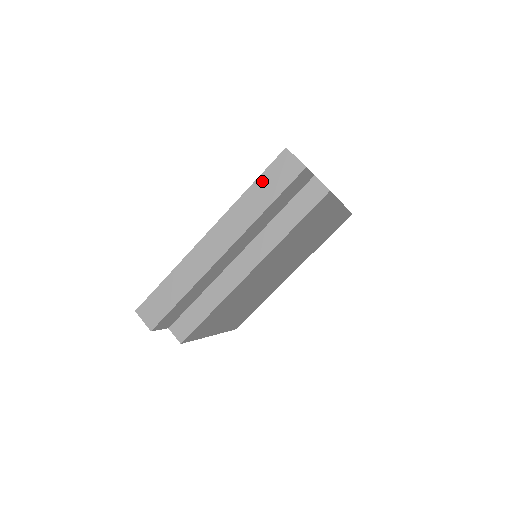
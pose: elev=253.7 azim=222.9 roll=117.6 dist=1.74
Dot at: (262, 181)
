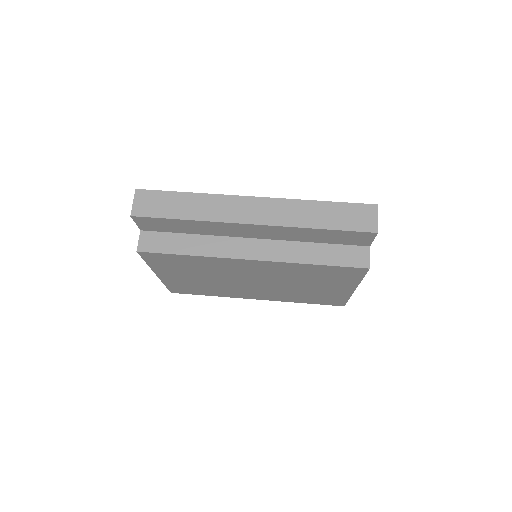
Dot at: (336, 207)
